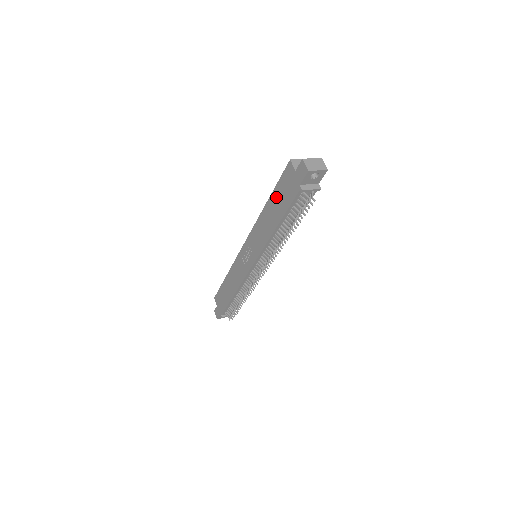
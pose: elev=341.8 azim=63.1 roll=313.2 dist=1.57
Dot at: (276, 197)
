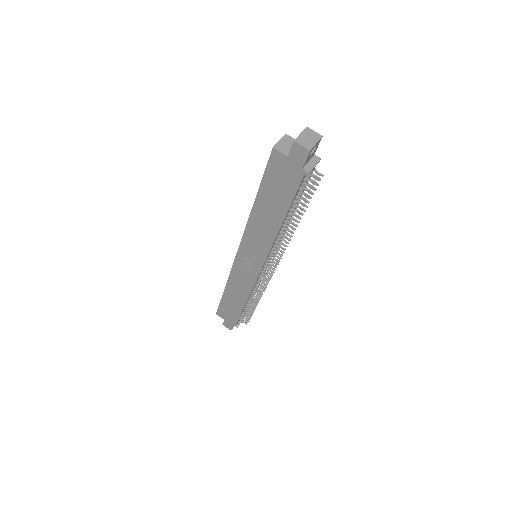
Dot at: (268, 193)
